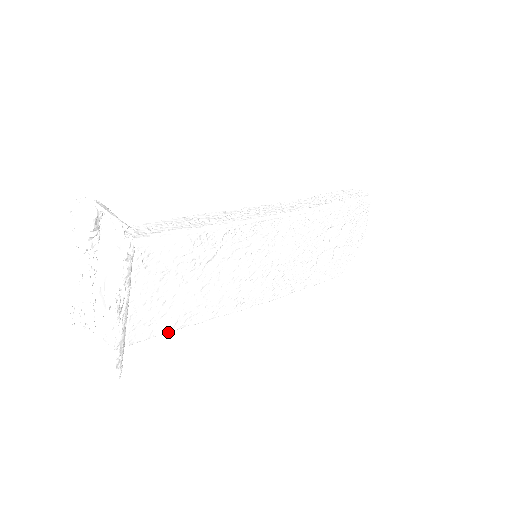
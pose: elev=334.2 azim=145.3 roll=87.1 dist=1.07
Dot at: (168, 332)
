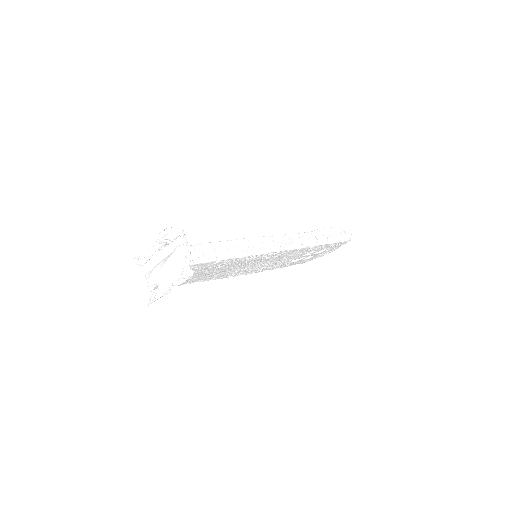
Dot at: occluded
